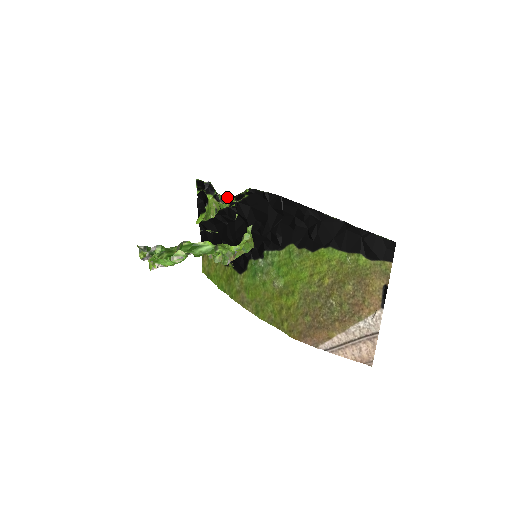
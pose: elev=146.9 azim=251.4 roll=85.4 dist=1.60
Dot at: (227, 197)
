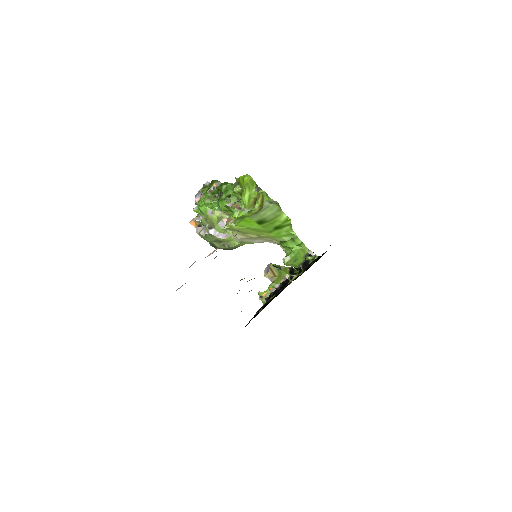
Dot at: (299, 272)
